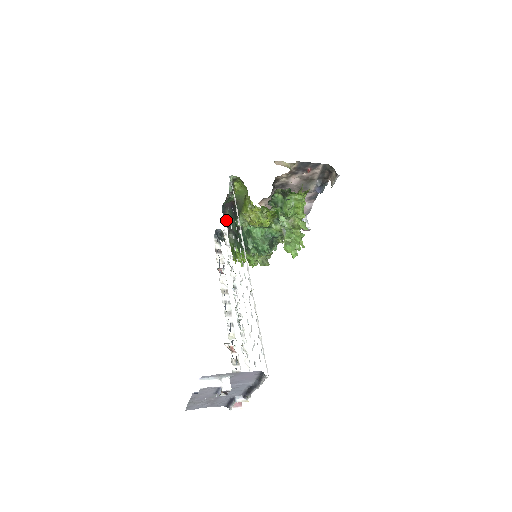
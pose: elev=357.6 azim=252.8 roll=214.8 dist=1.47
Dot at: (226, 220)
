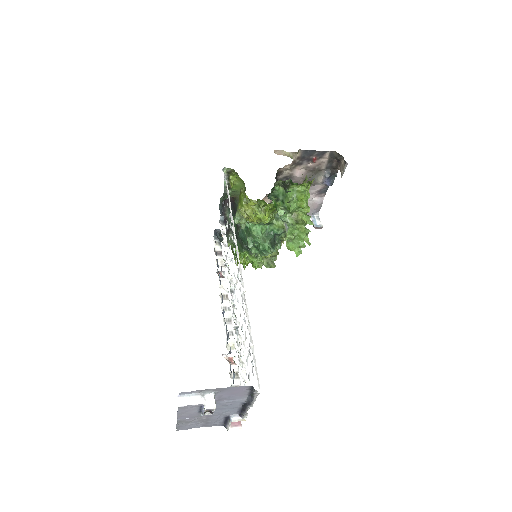
Dot at: (226, 219)
